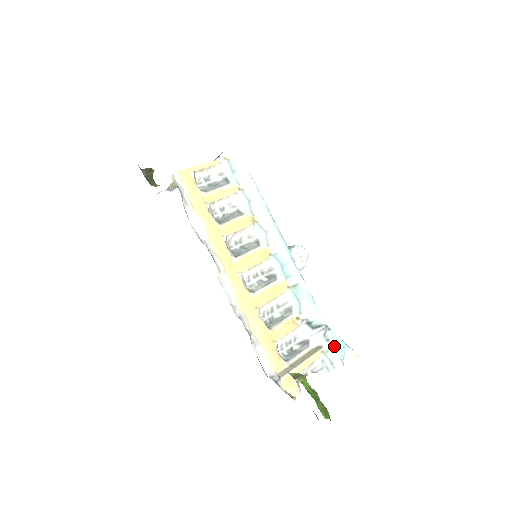
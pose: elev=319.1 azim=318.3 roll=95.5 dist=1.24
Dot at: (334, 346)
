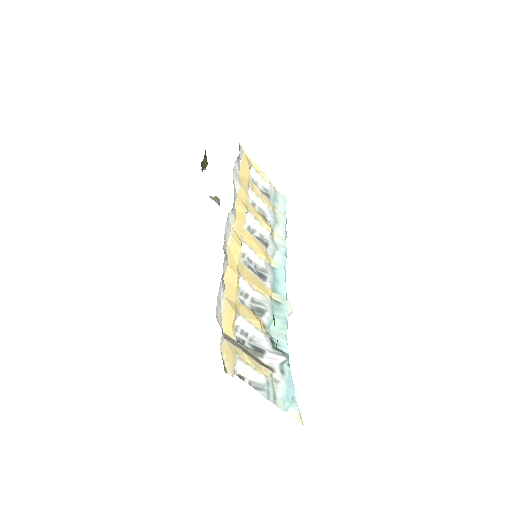
Dot at: (286, 383)
